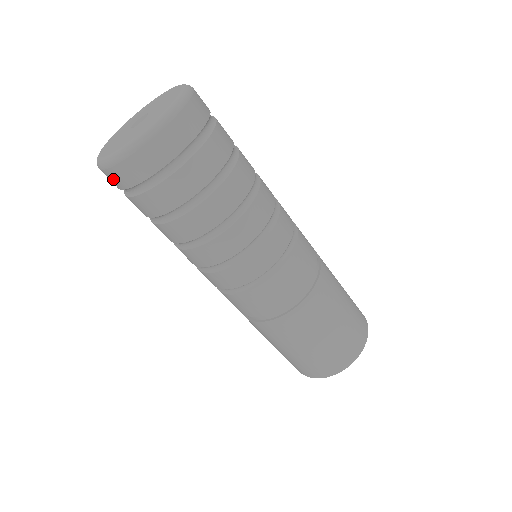
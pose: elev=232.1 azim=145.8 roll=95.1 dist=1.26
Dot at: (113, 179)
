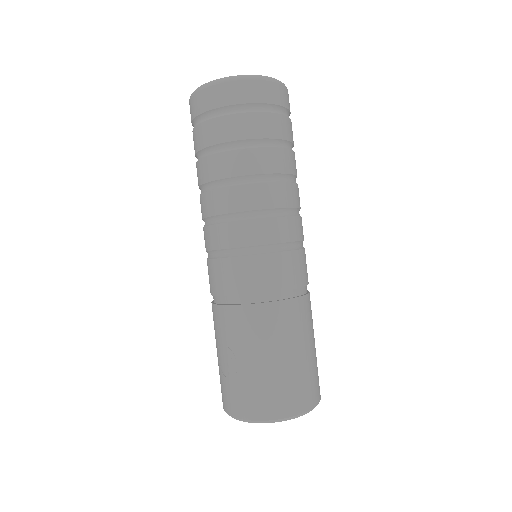
Dot at: (239, 91)
